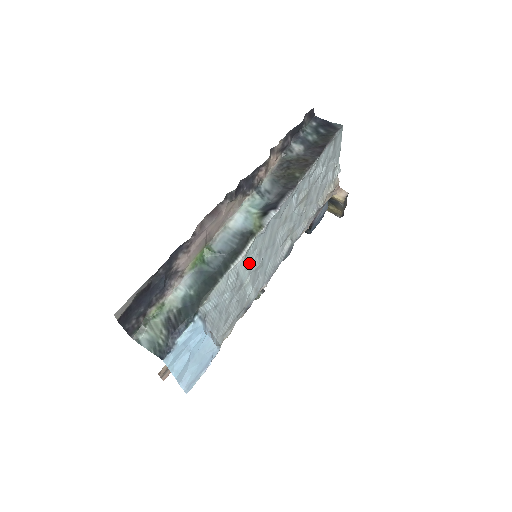
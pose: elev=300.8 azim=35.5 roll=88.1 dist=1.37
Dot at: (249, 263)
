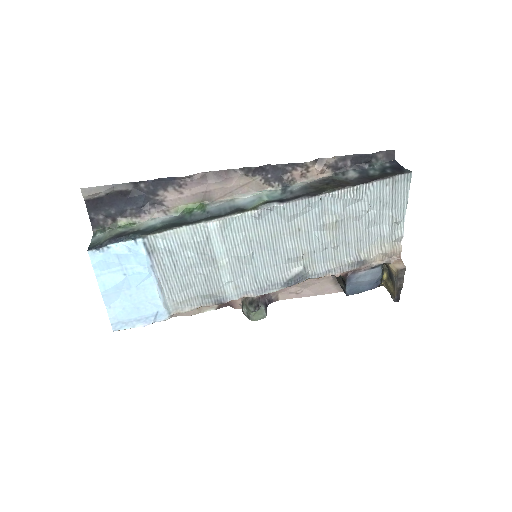
Dot at: (230, 241)
